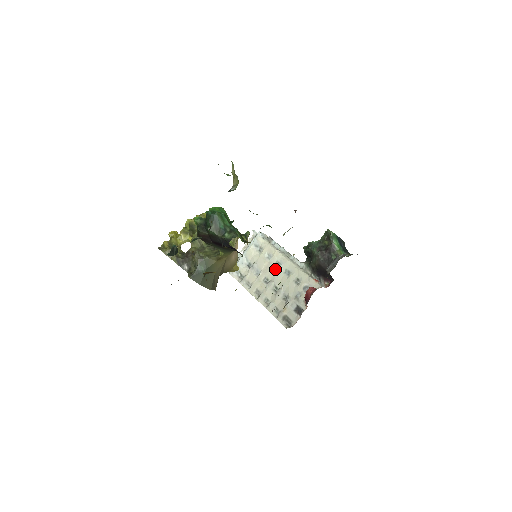
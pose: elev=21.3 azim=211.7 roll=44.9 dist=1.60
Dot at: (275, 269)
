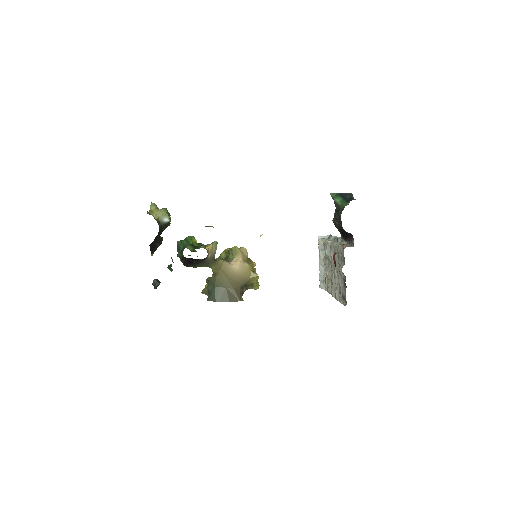
Dot at: (330, 259)
